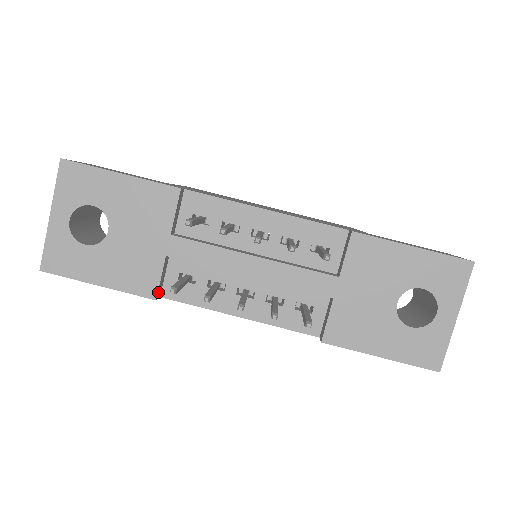
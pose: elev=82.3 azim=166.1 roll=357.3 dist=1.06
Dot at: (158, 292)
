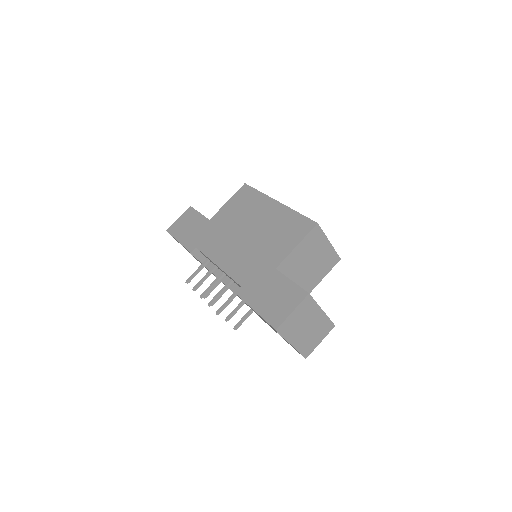
Dot at: occluded
